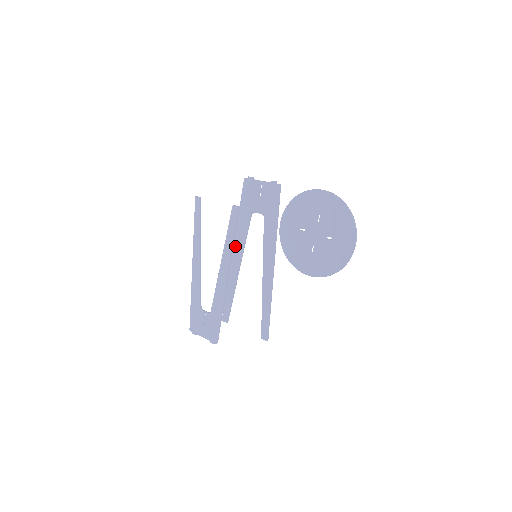
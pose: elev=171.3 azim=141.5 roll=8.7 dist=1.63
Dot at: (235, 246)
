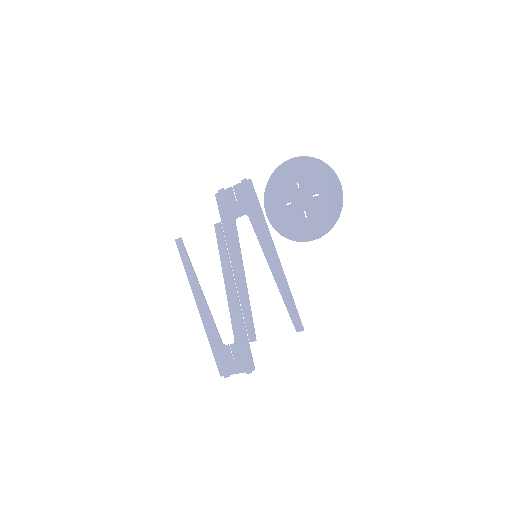
Dot at: (232, 260)
